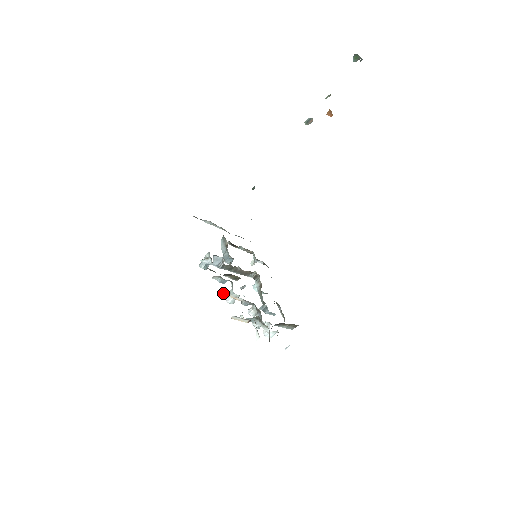
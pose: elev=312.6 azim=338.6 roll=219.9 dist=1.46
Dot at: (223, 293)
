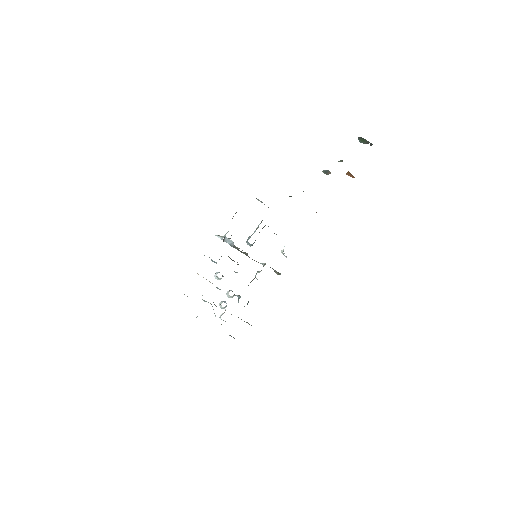
Dot at: (197, 273)
